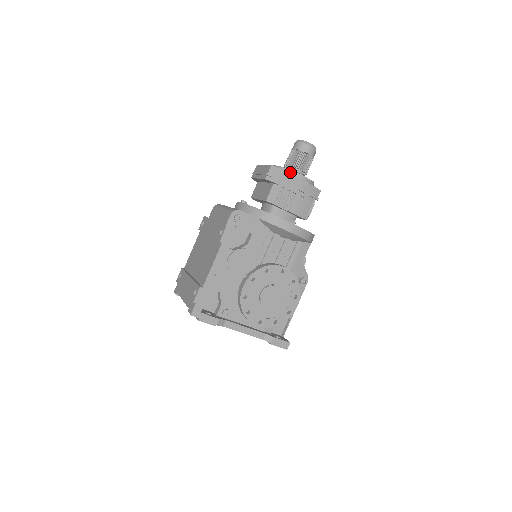
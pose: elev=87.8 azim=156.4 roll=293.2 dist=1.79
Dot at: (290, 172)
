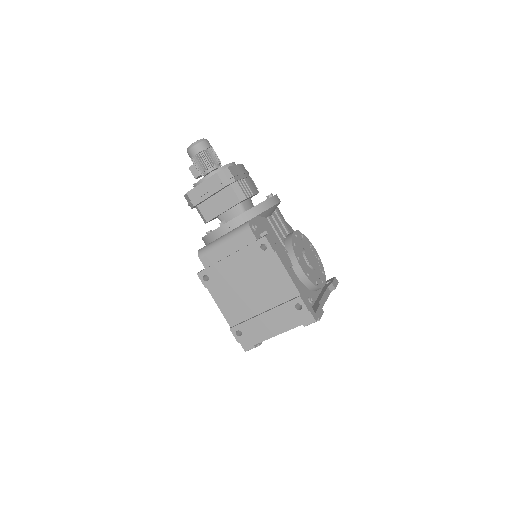
Dot at: occluded
